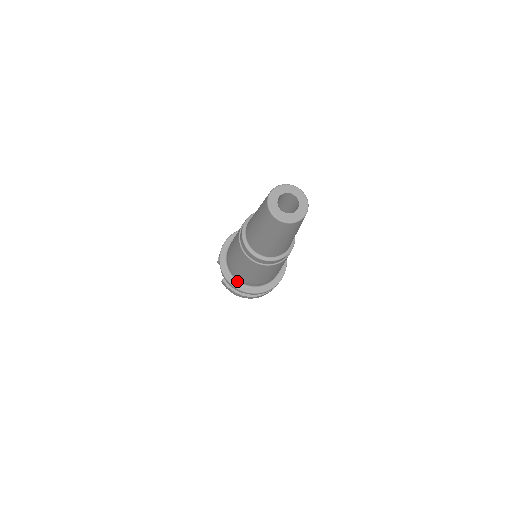
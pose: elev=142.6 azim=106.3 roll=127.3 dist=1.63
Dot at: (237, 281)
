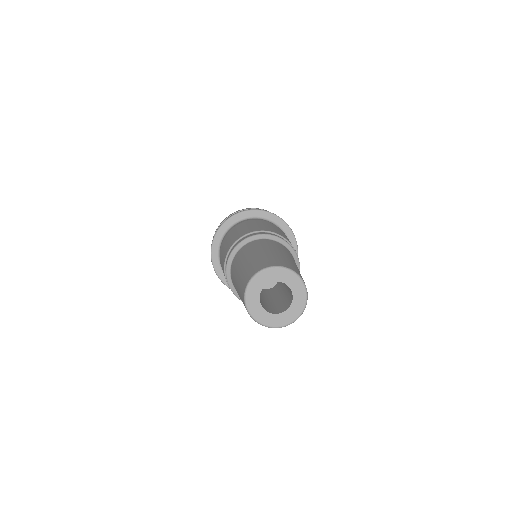
Dot at: occluded
